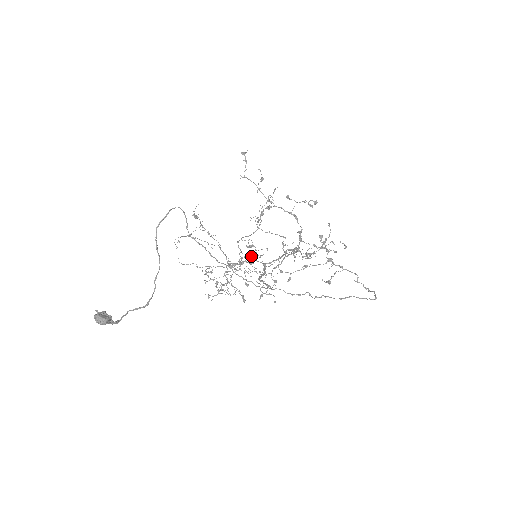
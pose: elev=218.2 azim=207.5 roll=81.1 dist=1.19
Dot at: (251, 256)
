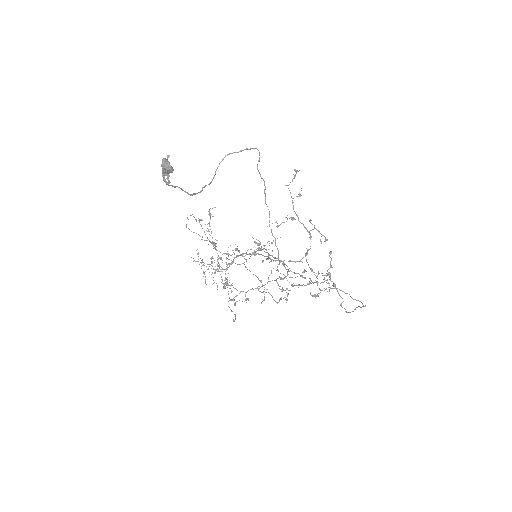
Dot at: (256, 249)
